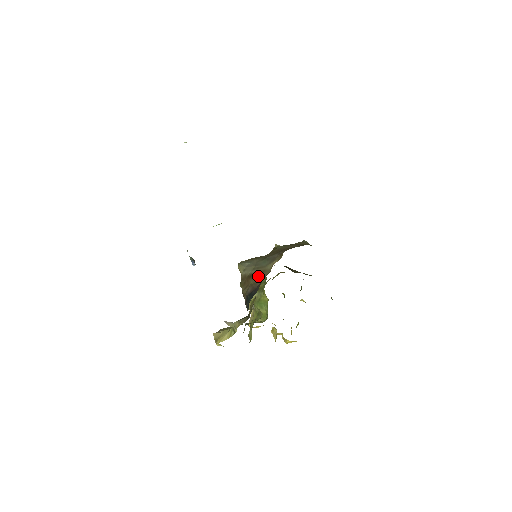
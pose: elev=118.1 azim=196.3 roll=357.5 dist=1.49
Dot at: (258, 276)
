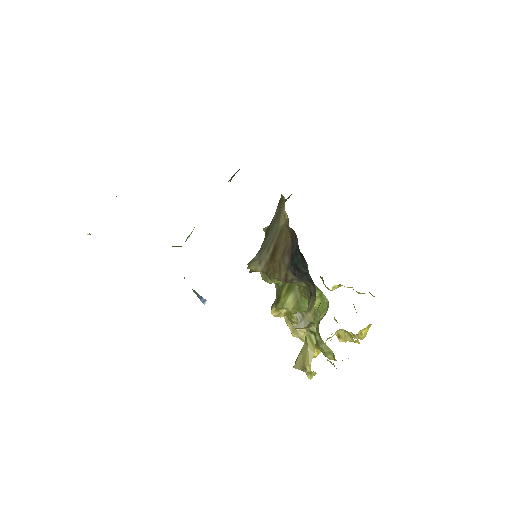
Dot at: (281, 240)
